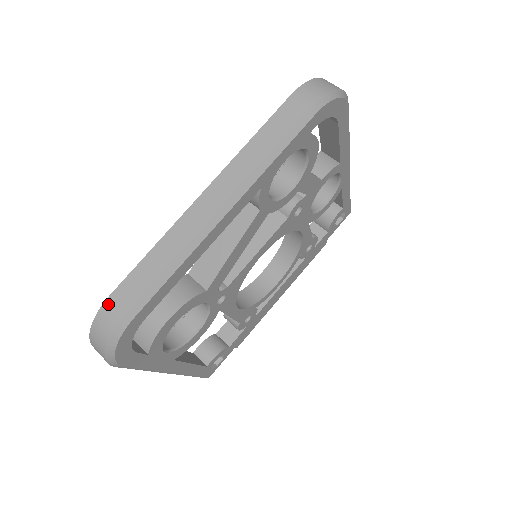
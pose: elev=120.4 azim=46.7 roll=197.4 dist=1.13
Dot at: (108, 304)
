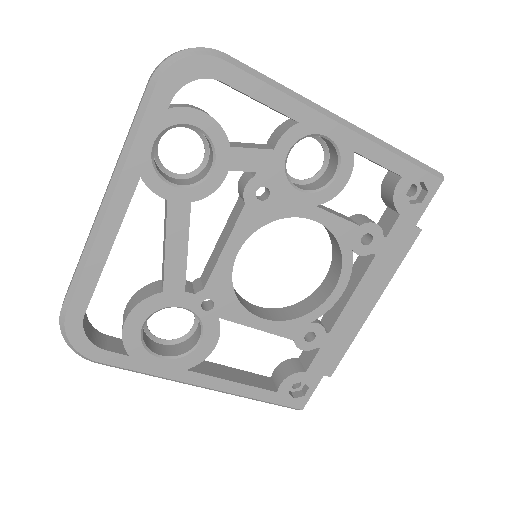
Dot at: occluded
